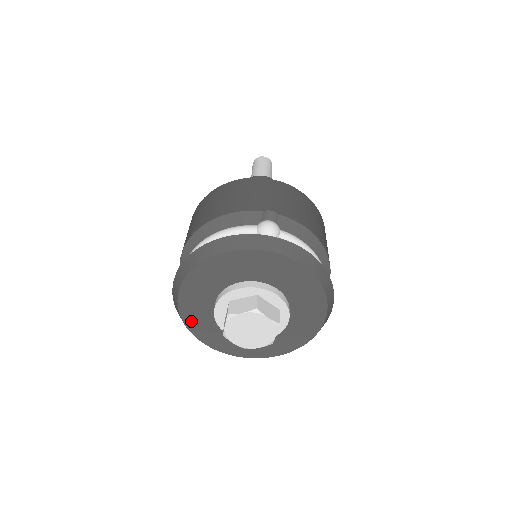
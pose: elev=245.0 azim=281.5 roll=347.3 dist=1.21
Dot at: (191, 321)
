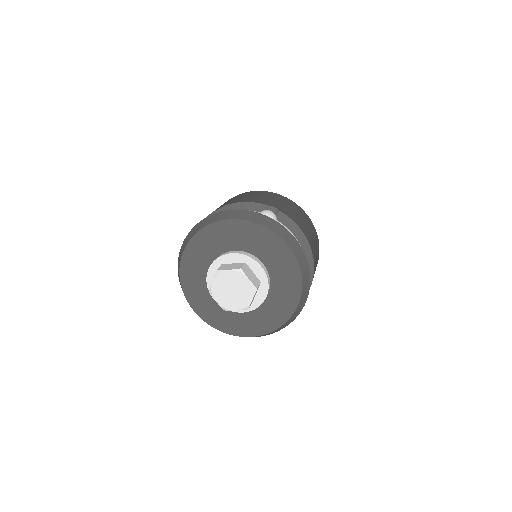
Dot at: (187, 282)
